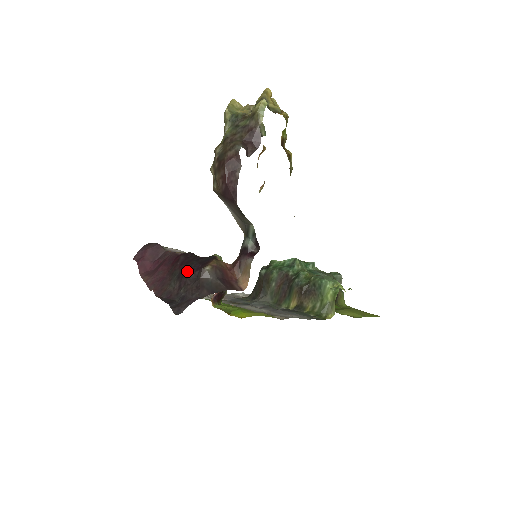
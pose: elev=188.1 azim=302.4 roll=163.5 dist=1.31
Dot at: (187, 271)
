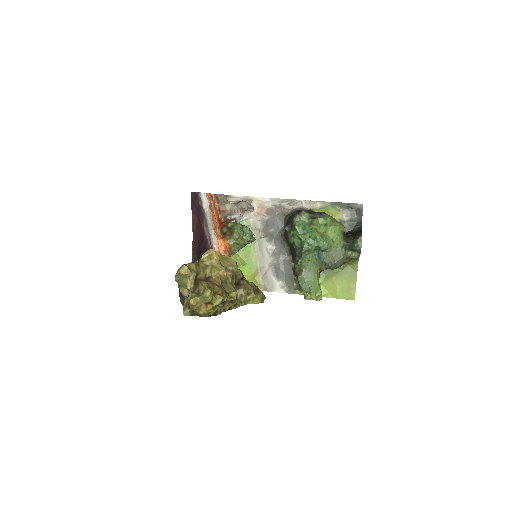
Dot at: occluded
